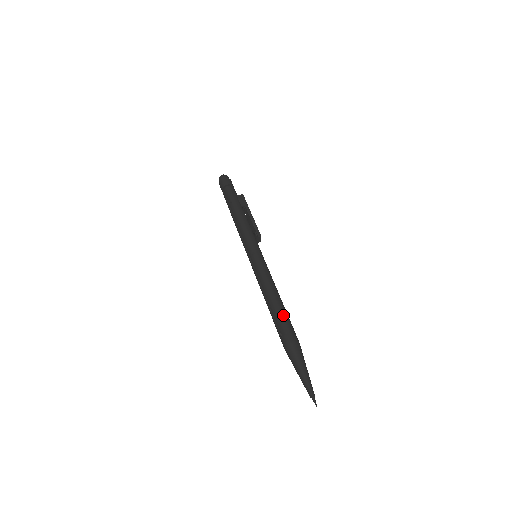
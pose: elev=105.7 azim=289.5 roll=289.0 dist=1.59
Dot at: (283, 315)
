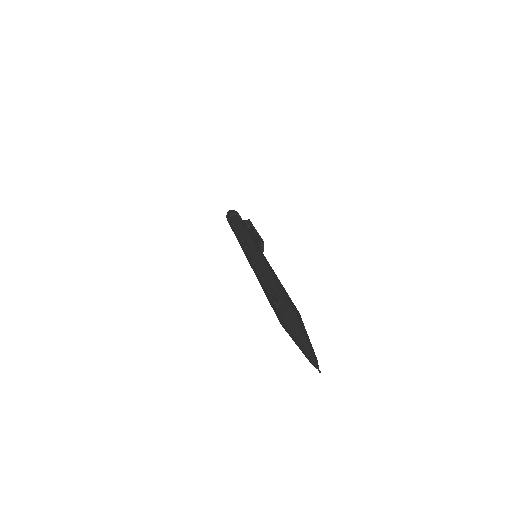
Dot at: (280, 289)
